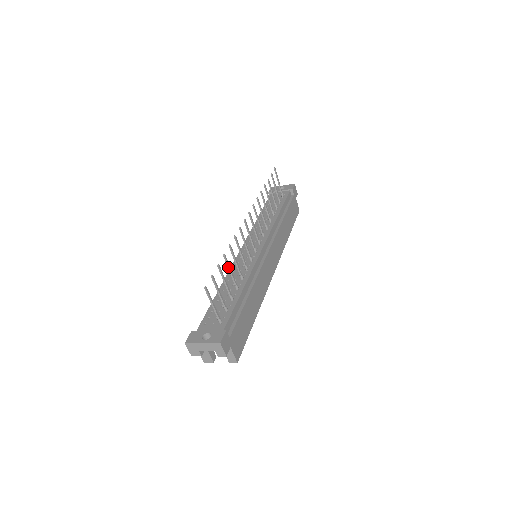
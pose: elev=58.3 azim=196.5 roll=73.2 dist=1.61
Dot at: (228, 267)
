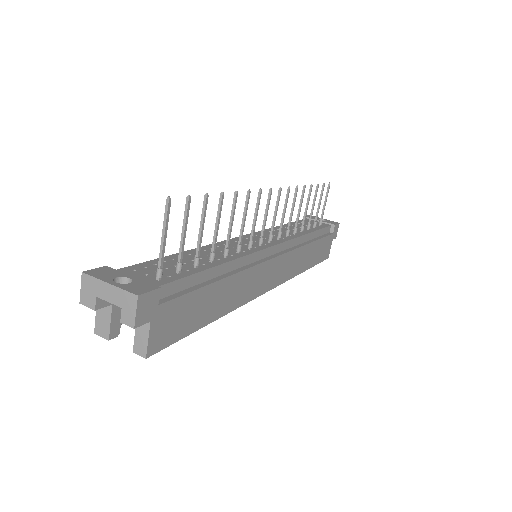
Dot at: (217, 216)
